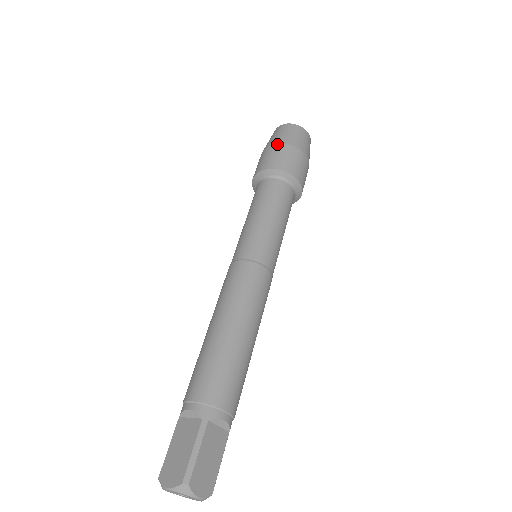
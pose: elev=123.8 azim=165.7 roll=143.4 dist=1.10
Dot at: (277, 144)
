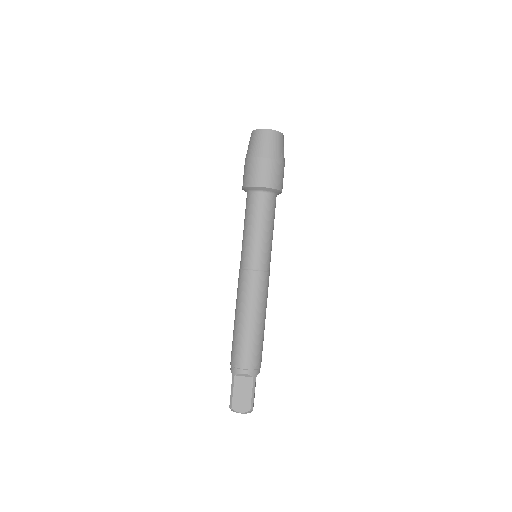
Dot at: (245, 161)
